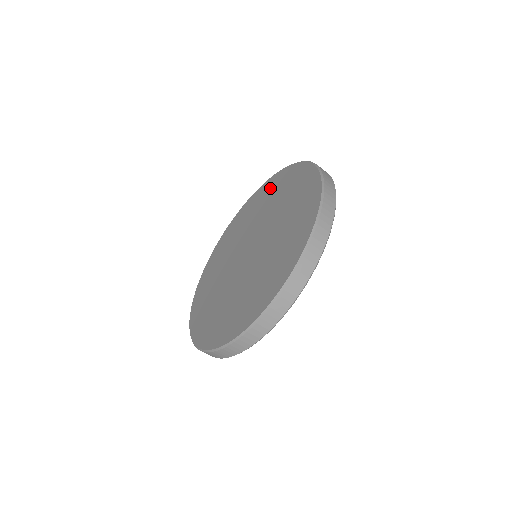
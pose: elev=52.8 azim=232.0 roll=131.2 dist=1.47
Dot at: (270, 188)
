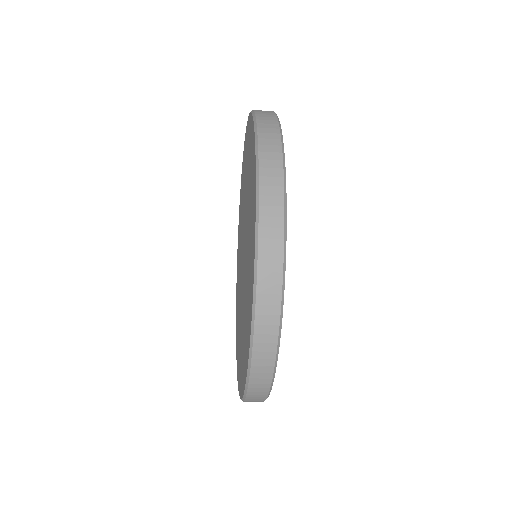
Dot at: (247, 145)
